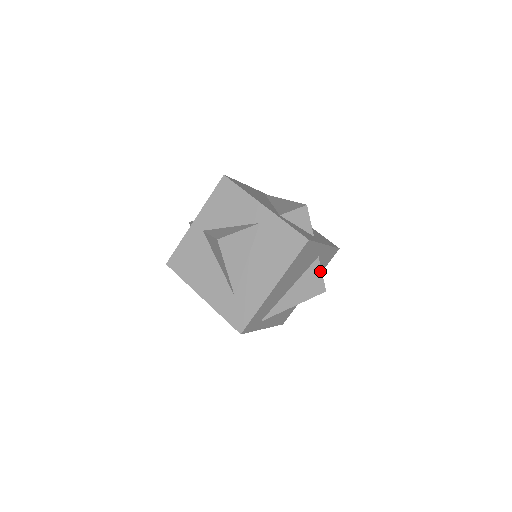
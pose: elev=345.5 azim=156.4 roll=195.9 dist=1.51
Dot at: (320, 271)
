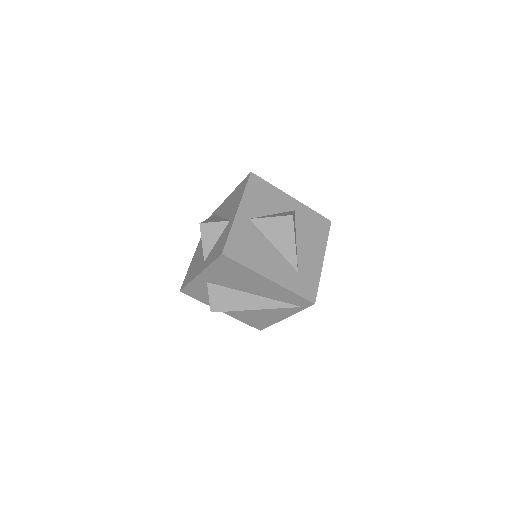
Dot at: occluded
